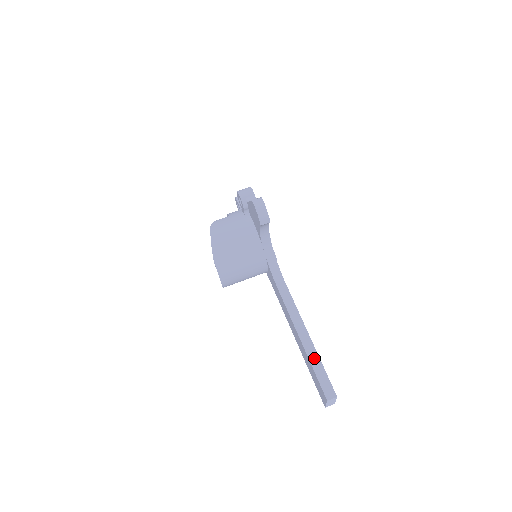
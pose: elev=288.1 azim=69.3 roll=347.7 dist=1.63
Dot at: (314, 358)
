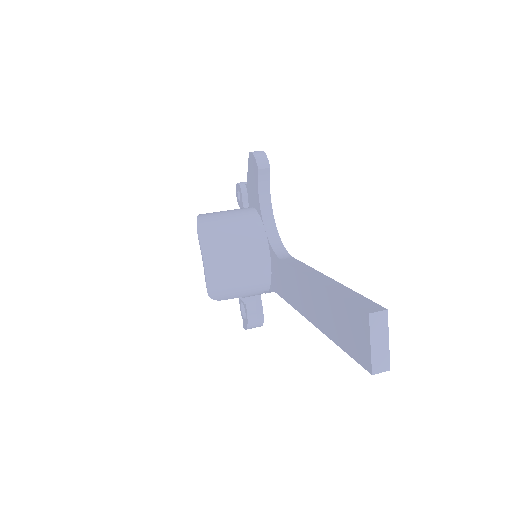
Dot at: (339, 288)
